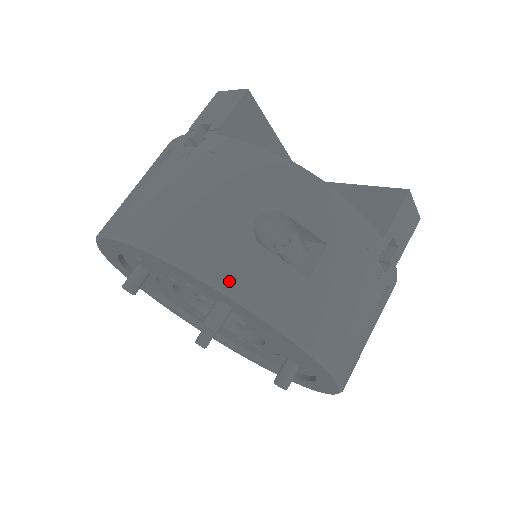
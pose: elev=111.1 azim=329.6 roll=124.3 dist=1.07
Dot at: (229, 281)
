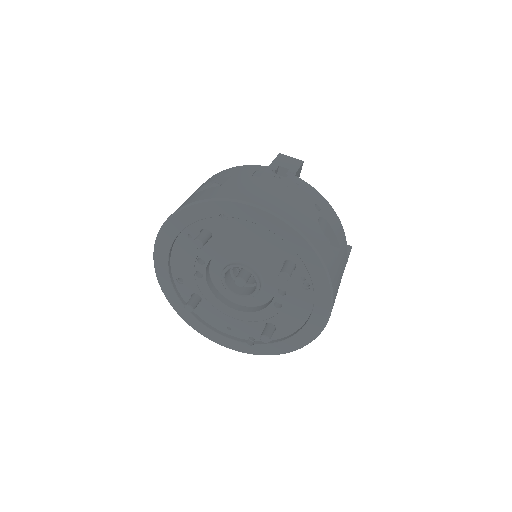
Dot at: (183, 205)
